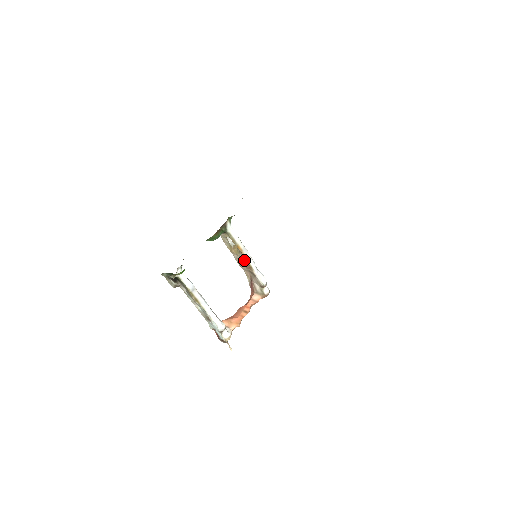
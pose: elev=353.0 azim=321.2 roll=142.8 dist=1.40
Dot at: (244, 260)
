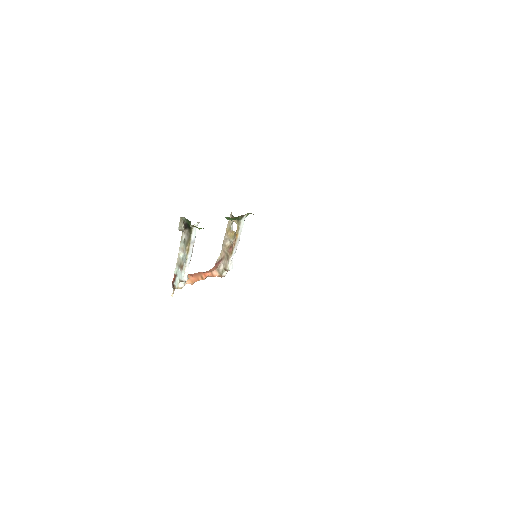
Dot at: (230, 244)
